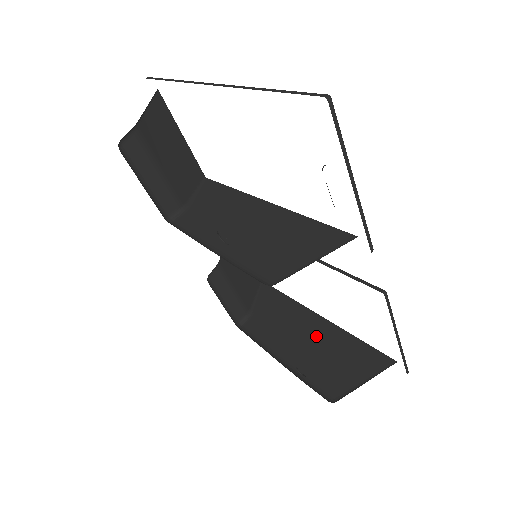
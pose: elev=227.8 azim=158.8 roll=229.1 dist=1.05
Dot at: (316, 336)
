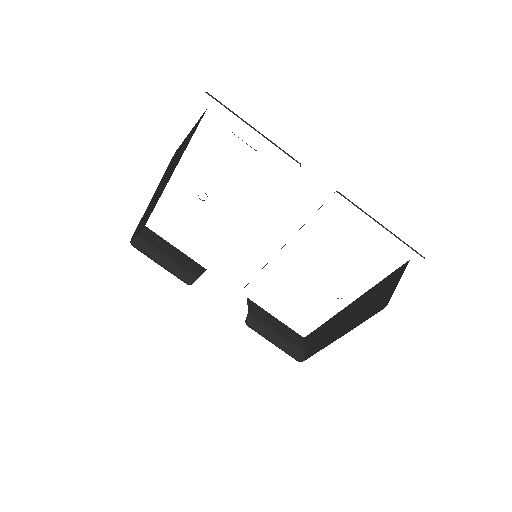
Dot at: (355, 309)
